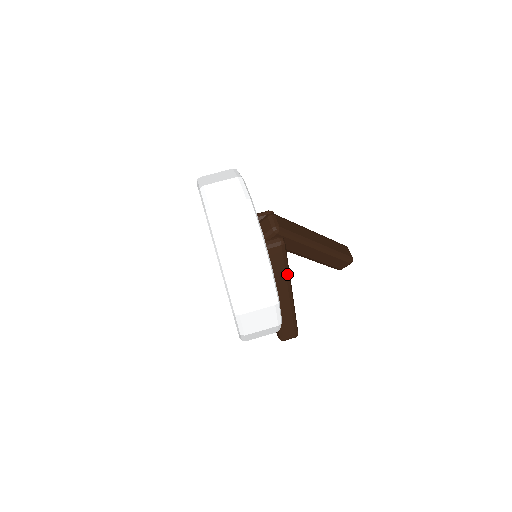
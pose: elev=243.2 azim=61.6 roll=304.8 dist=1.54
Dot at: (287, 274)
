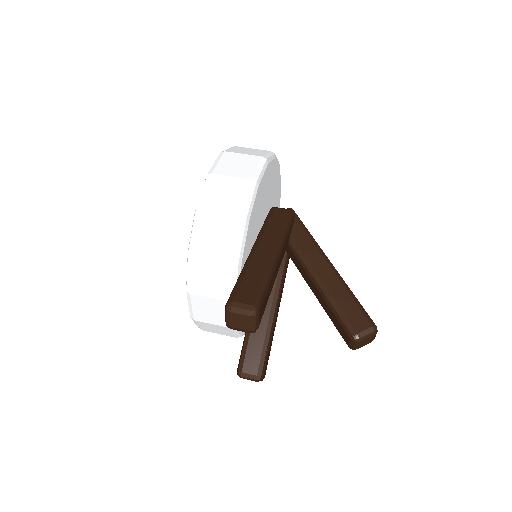
Dot at: (283, 233)
